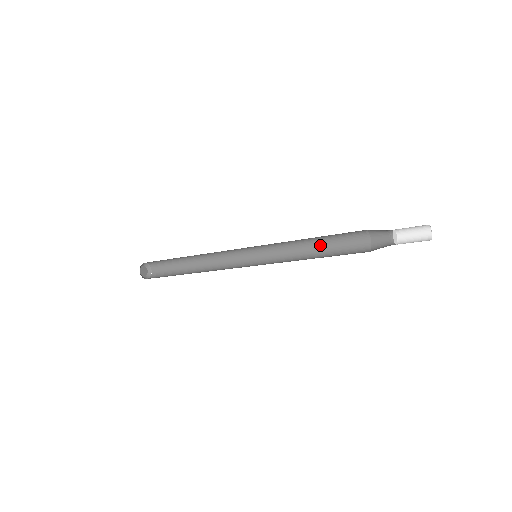
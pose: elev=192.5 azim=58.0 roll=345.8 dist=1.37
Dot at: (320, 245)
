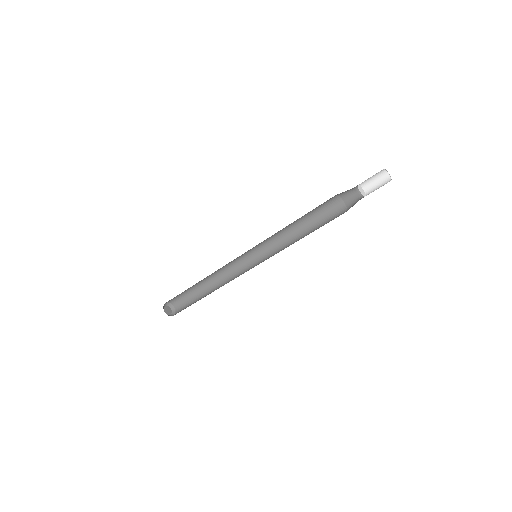
Dot at: (303, 222)
